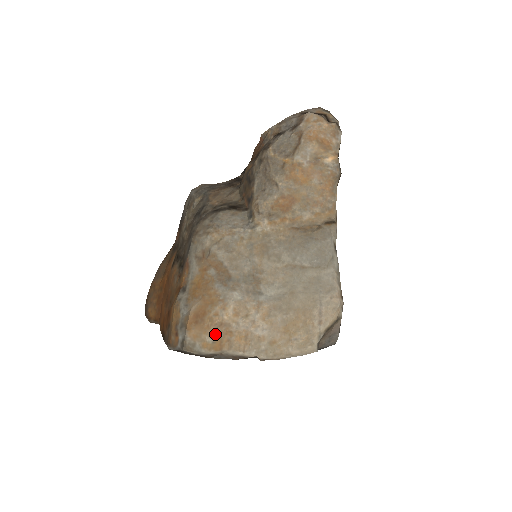
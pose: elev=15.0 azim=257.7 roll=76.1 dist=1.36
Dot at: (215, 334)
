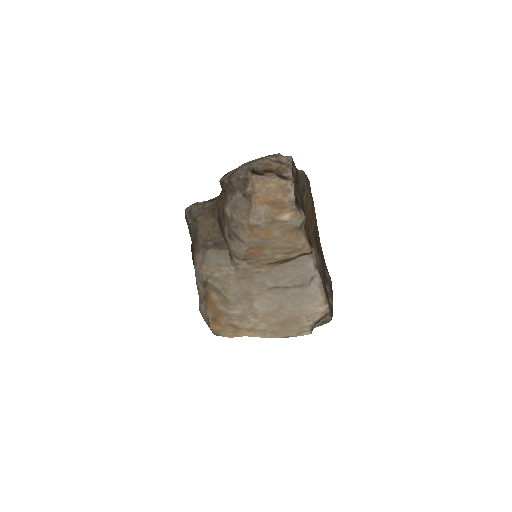
Dot at: (231, 331)
